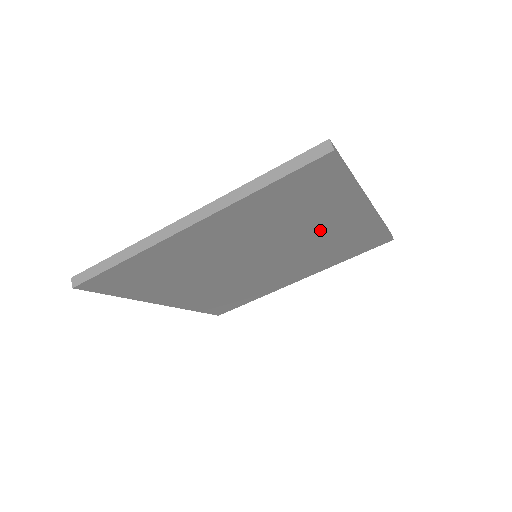
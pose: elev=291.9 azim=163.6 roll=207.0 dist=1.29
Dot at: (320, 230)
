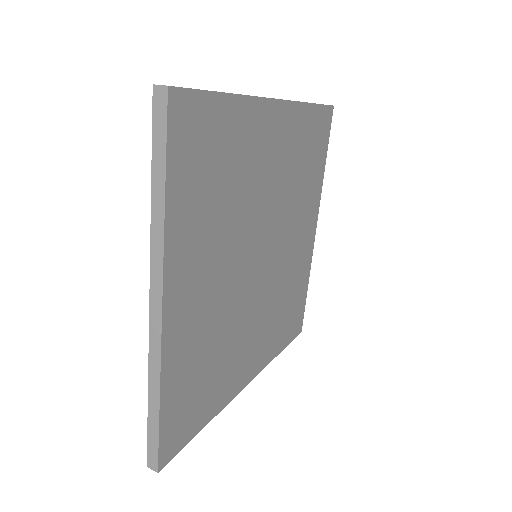
Dot at: (296, 238)
